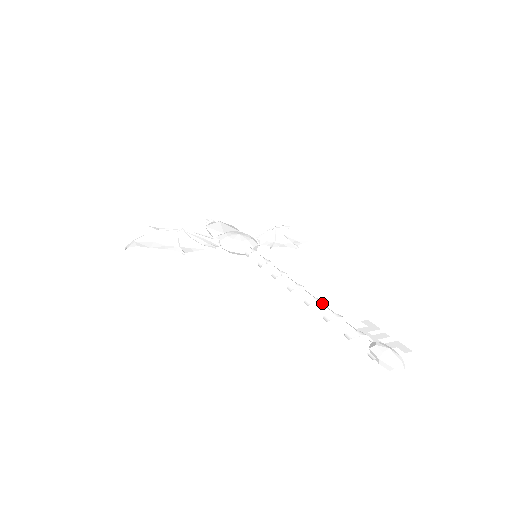
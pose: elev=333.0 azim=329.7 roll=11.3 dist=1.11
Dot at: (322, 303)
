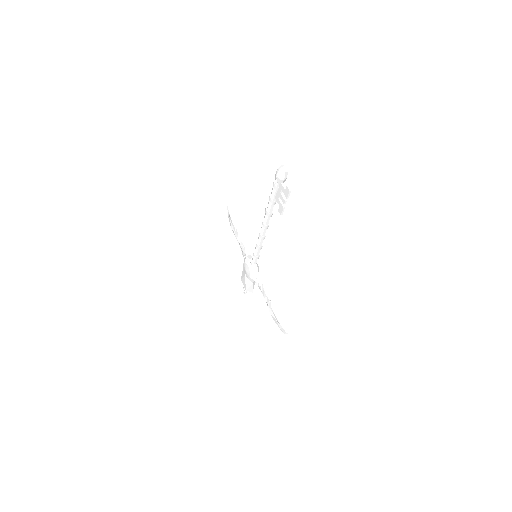
Dot at: (271, 213)
